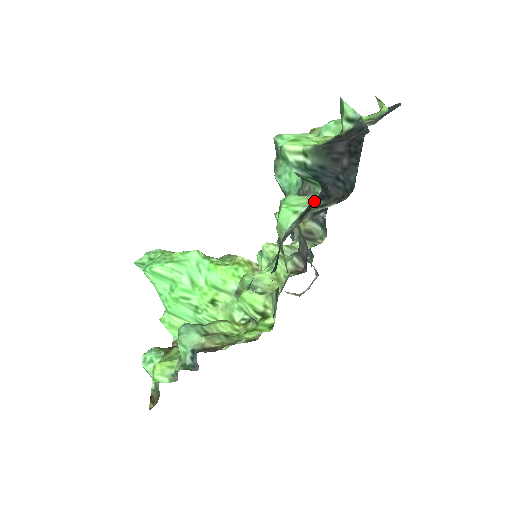
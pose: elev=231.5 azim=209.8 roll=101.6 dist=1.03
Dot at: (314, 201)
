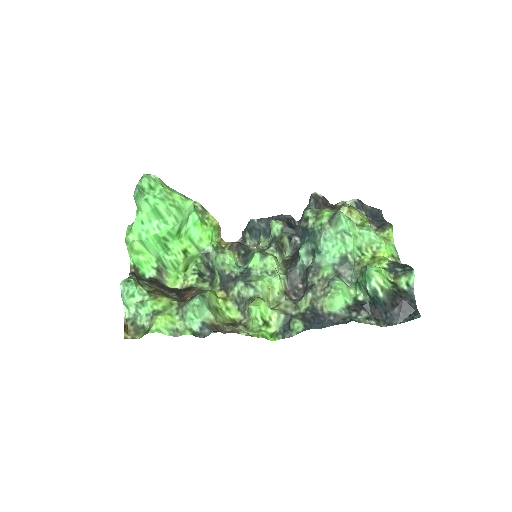
Dot at: (360, 305)
